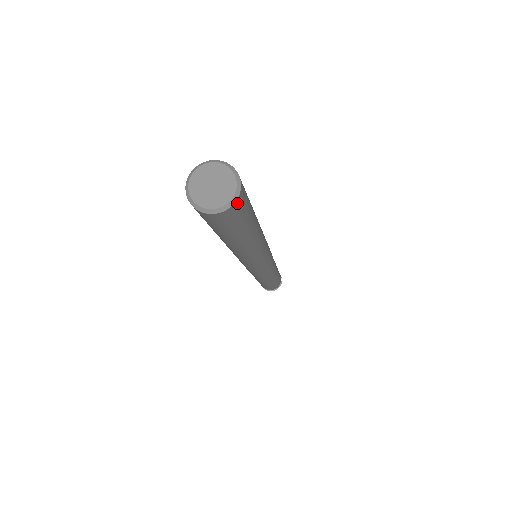
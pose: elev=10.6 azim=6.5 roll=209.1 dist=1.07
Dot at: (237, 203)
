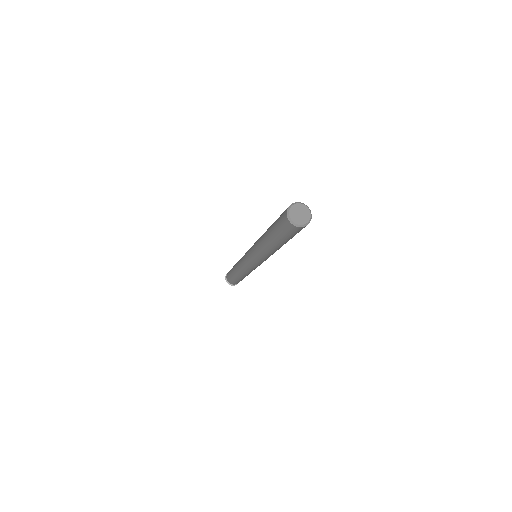
Dot at: occluded
